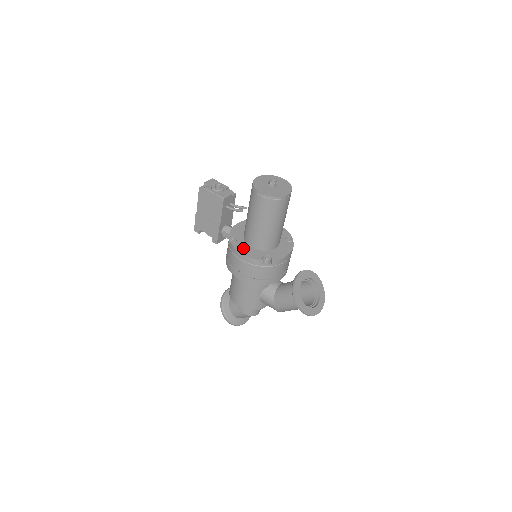
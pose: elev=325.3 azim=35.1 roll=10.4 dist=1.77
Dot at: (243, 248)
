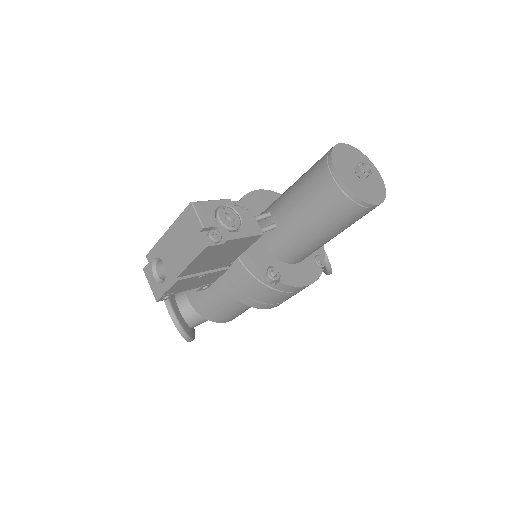
Dot at: (297, 276)
